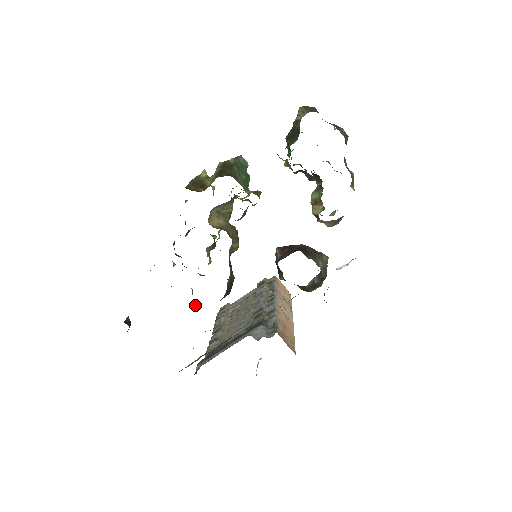
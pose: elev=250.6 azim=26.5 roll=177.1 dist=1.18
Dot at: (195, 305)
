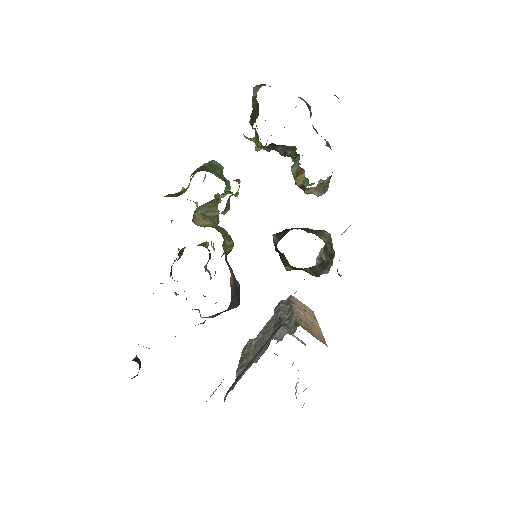
Dot at: (204, 321)
